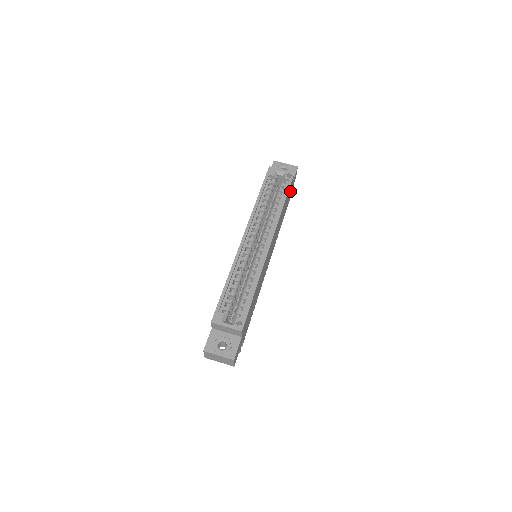
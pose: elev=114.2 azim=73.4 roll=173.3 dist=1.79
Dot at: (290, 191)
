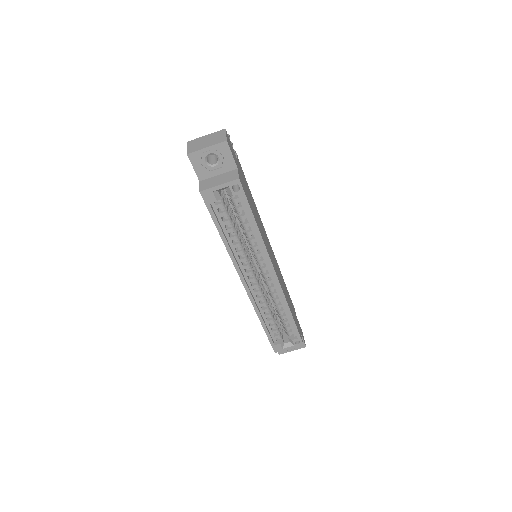
Dot at: (240, 174)
